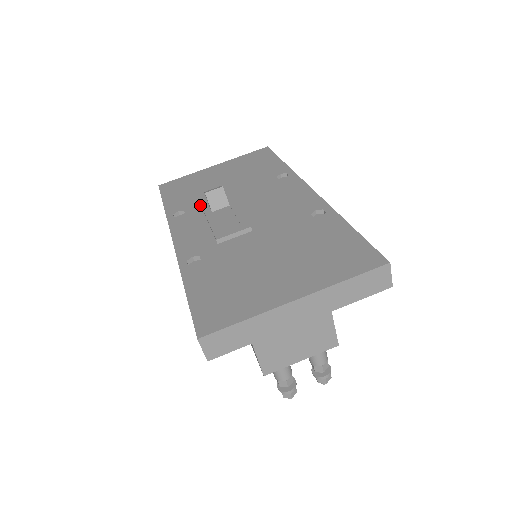
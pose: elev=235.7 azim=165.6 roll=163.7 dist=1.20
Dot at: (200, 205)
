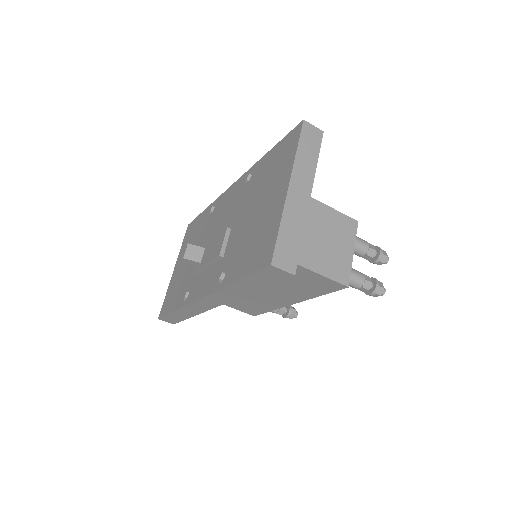
Dot at: (191, 277)
